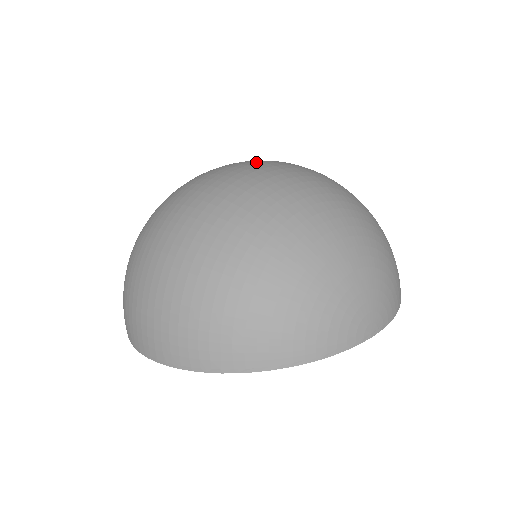
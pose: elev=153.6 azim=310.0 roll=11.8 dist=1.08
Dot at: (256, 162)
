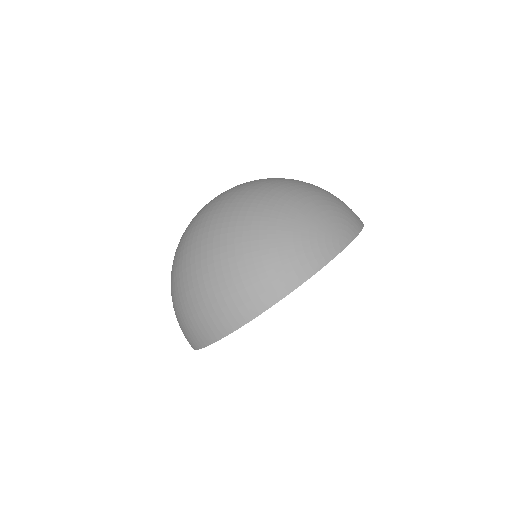
Dot at: occluded
